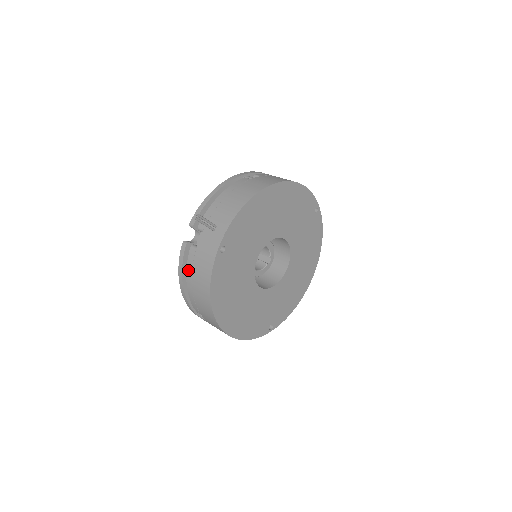
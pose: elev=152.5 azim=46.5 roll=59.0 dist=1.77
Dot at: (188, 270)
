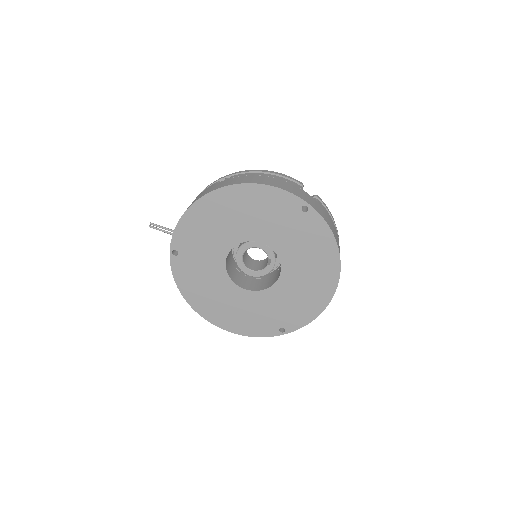
Dot at: occluded
